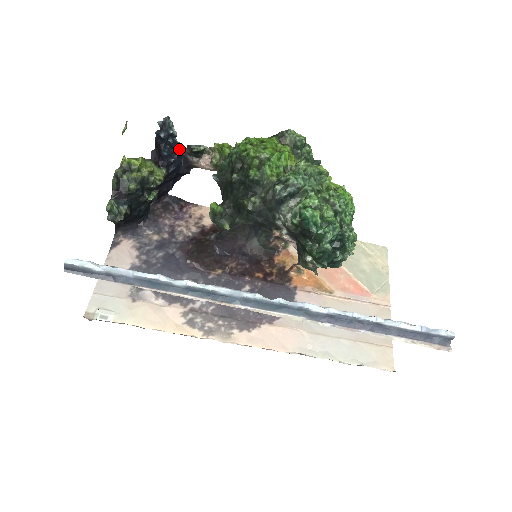
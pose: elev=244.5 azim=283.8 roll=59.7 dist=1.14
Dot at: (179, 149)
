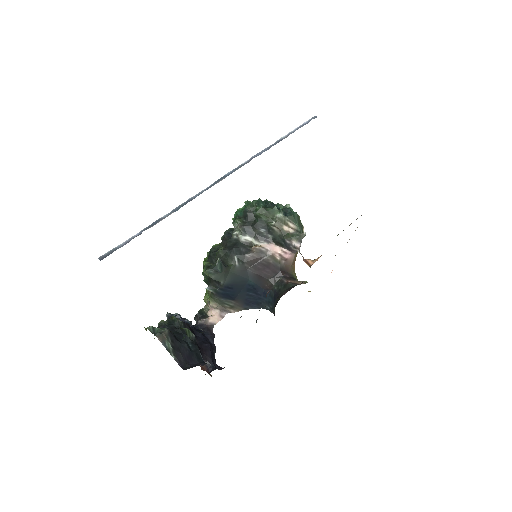
Dot at: occluded
